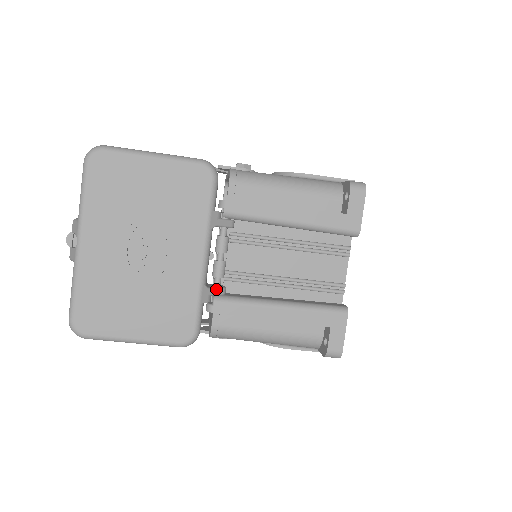
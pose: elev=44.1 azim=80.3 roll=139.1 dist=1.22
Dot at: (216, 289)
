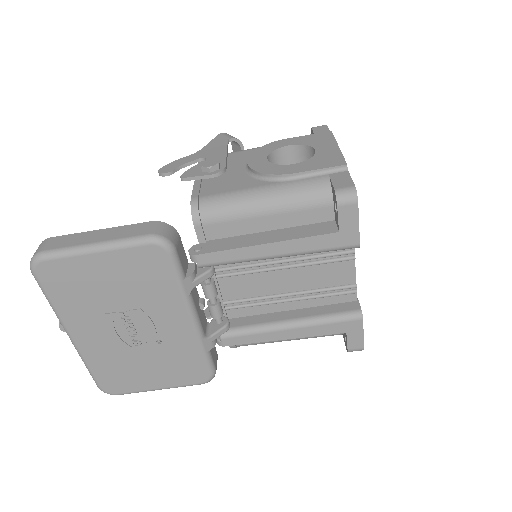
Dot at: (218, 333)
